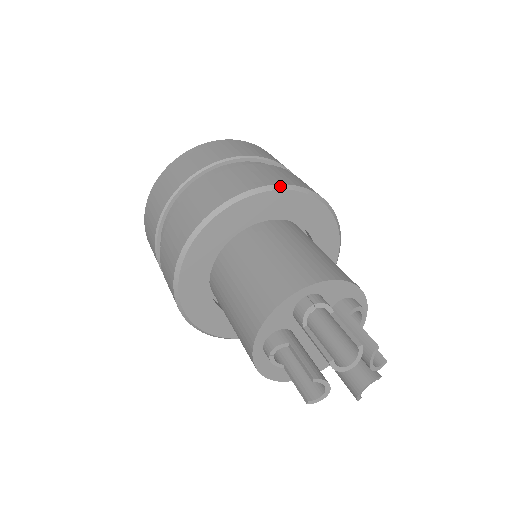
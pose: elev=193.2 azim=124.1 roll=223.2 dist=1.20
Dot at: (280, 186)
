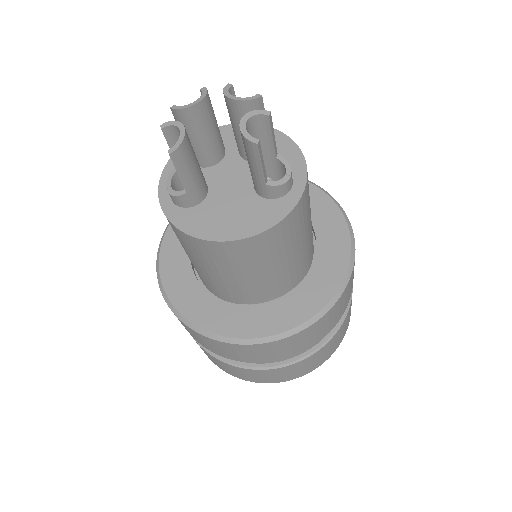
Dot at: occluded
